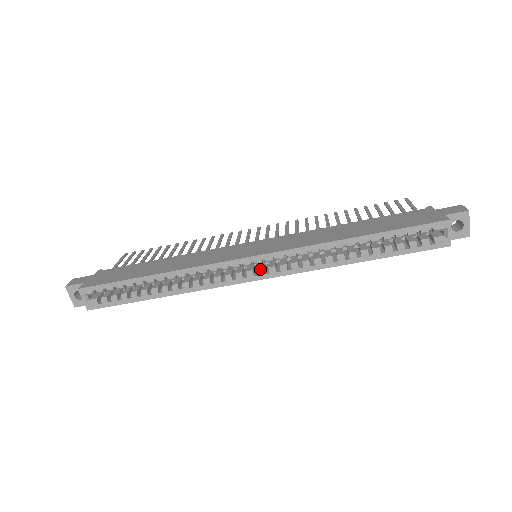
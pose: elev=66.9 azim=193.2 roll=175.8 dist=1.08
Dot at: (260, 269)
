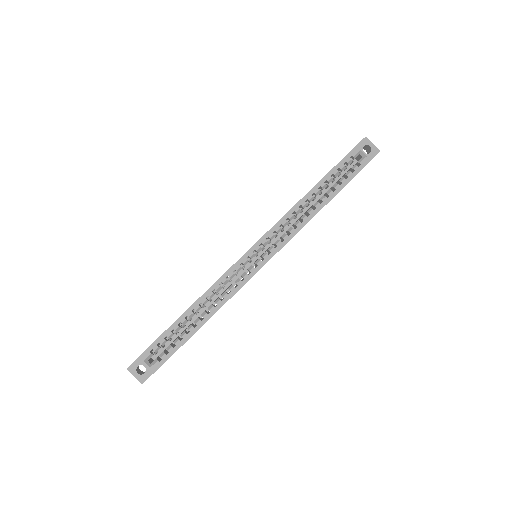
Dot at: (263, 254)
